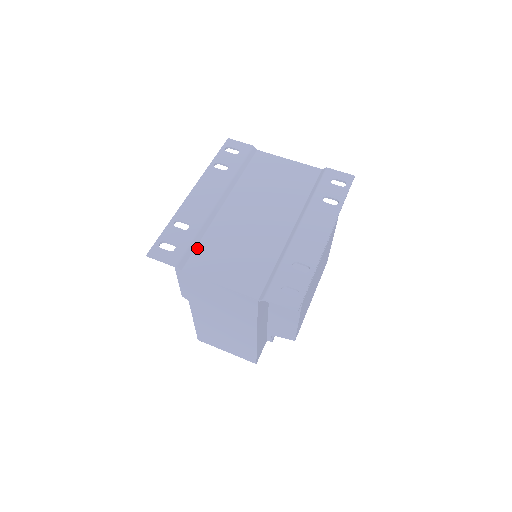
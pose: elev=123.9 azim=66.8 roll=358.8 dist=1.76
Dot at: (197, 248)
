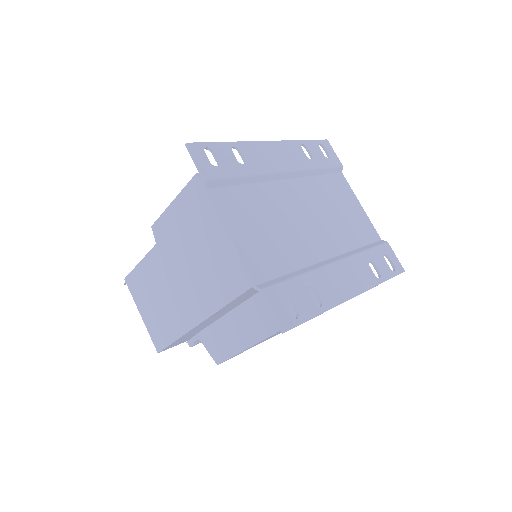
Dot at: (235, 187)
